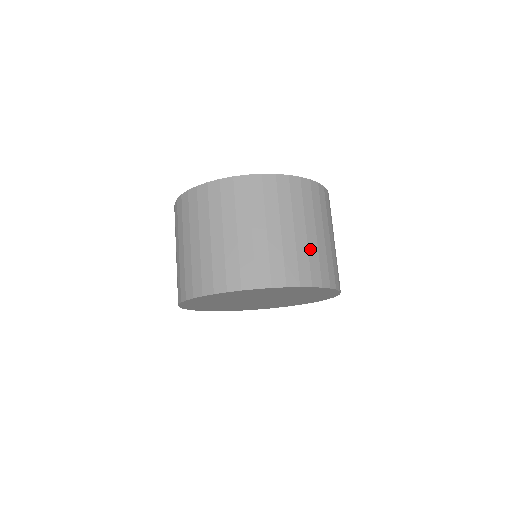
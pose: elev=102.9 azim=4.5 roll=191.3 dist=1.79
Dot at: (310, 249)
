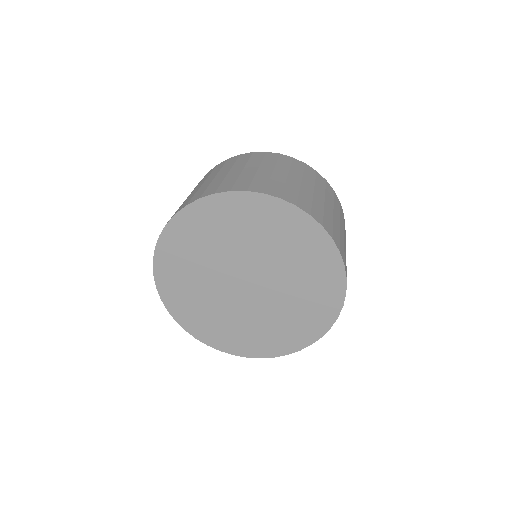
Dot at: (334, 223)
